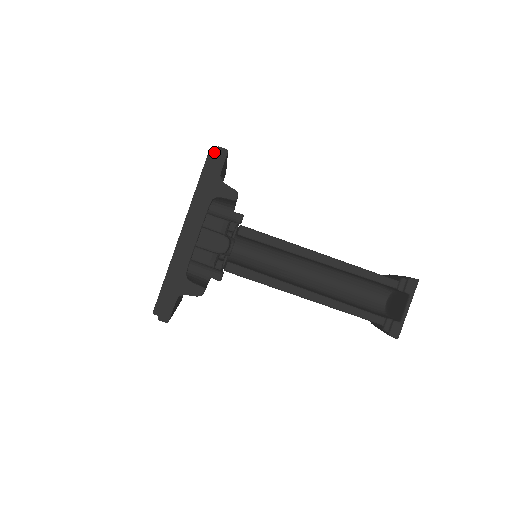
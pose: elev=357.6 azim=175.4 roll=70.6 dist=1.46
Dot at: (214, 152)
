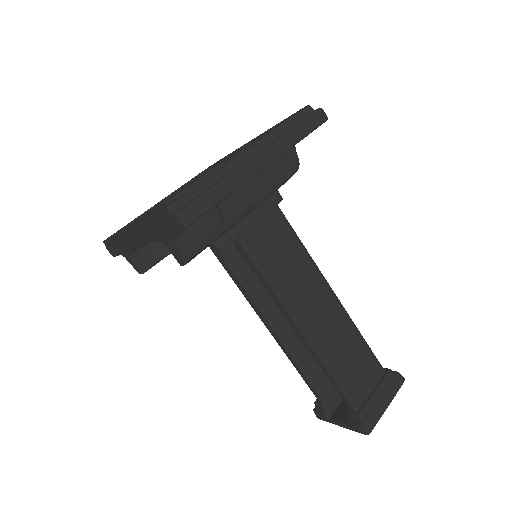
Dot at: (170, 214)
